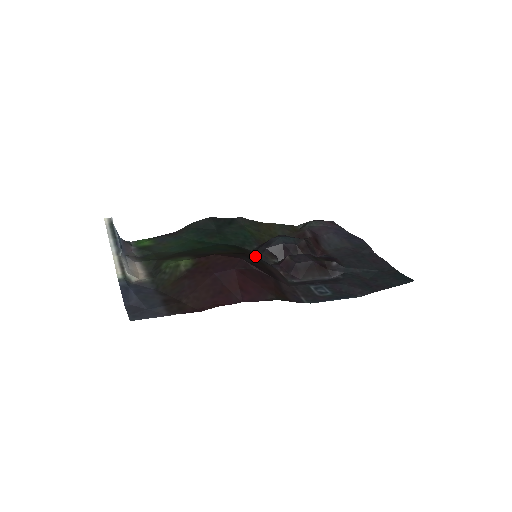
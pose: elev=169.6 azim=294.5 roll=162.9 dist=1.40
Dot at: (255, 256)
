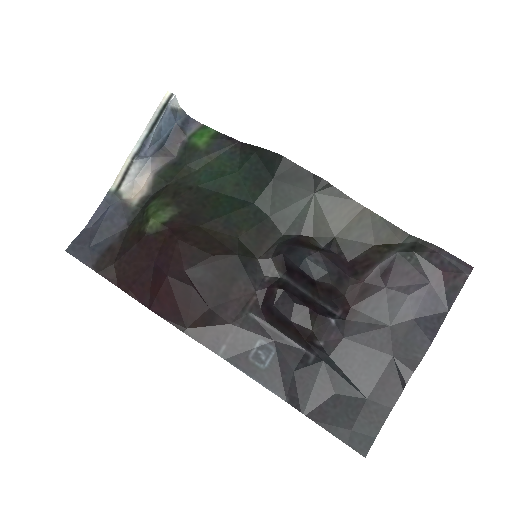
Dot at: (239, 262)
